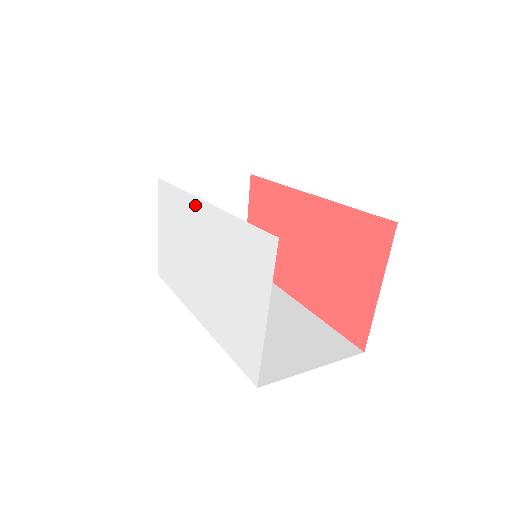
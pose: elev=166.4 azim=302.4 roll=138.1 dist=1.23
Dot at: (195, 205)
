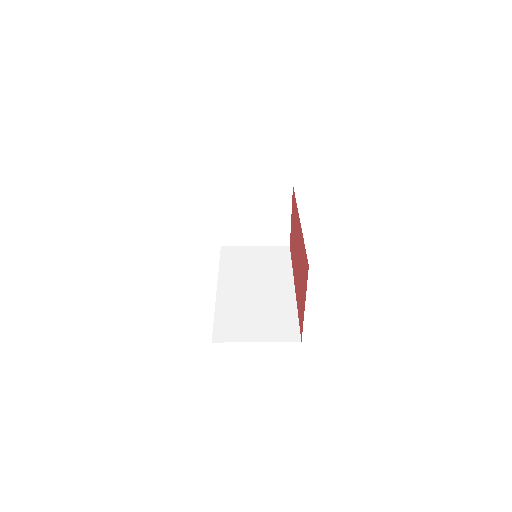
Dot at: occluded
